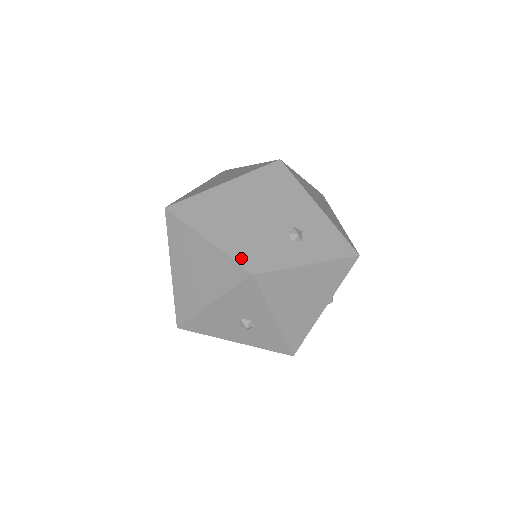
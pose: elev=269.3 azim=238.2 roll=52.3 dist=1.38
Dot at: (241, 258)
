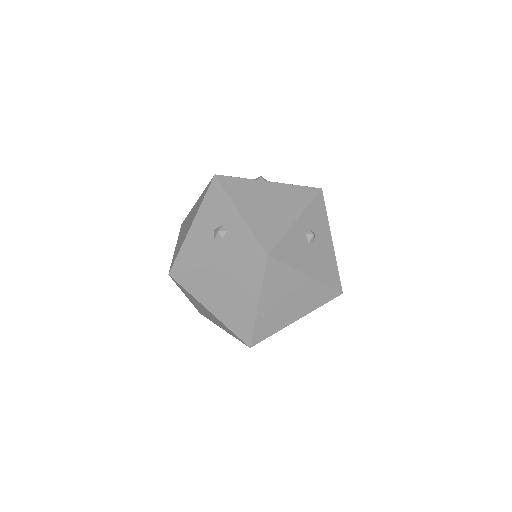
Dot at: occluded
